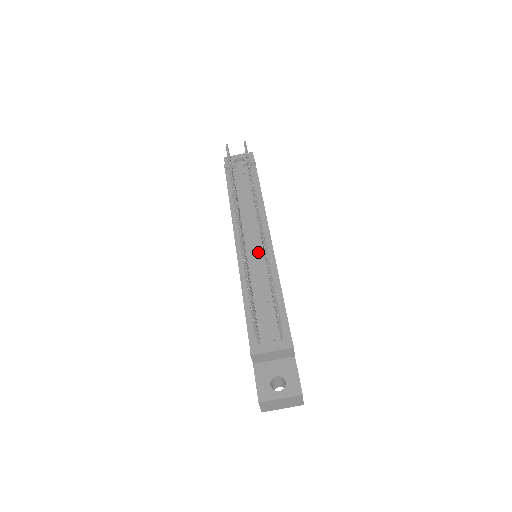
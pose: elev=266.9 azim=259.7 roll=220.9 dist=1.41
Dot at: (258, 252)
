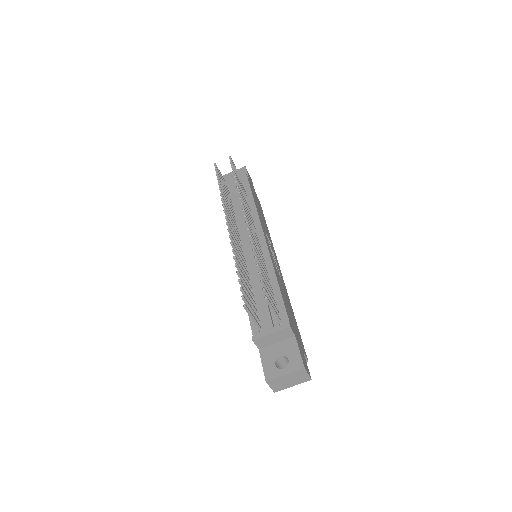
Dot at: occluded
